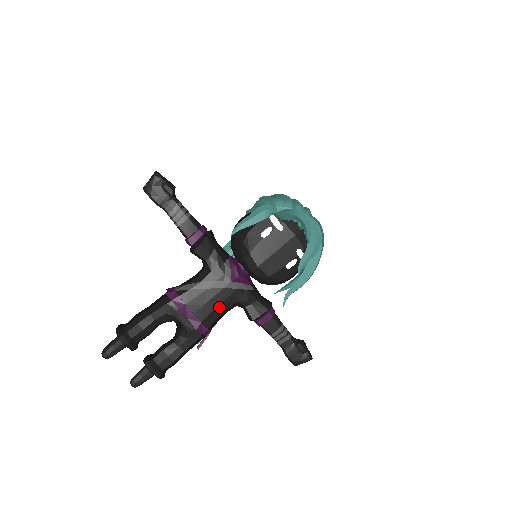
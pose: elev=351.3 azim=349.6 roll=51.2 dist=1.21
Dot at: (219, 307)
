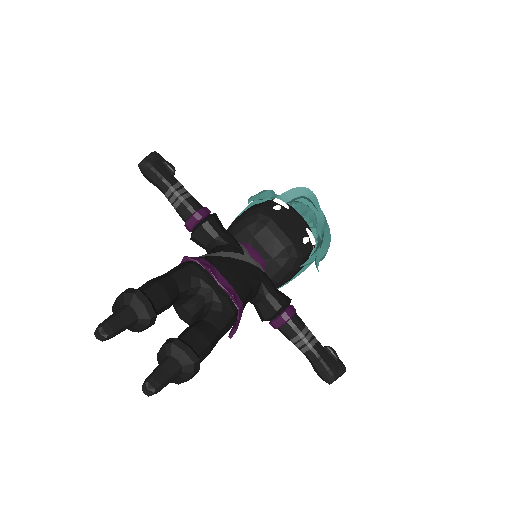
Dot at: (247, 281)
